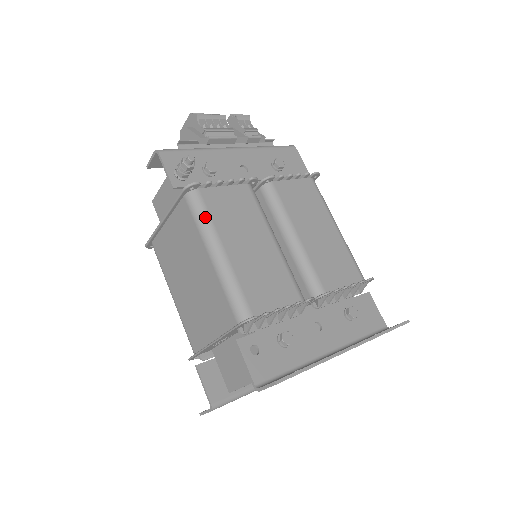
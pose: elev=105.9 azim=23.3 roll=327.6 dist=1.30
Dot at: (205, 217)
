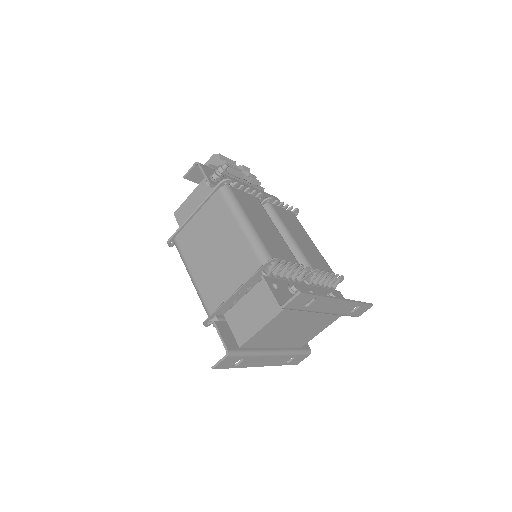
Dot at: (235, 201)
